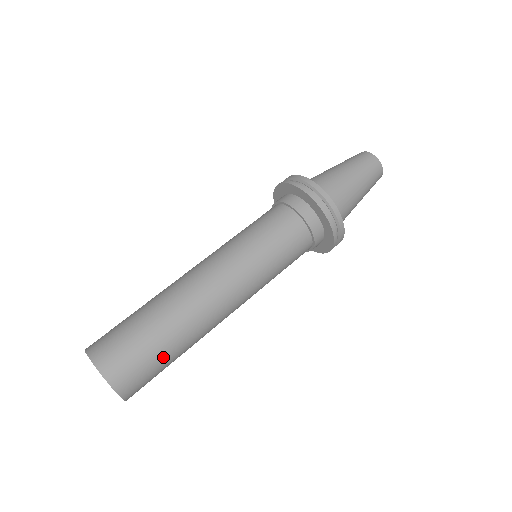
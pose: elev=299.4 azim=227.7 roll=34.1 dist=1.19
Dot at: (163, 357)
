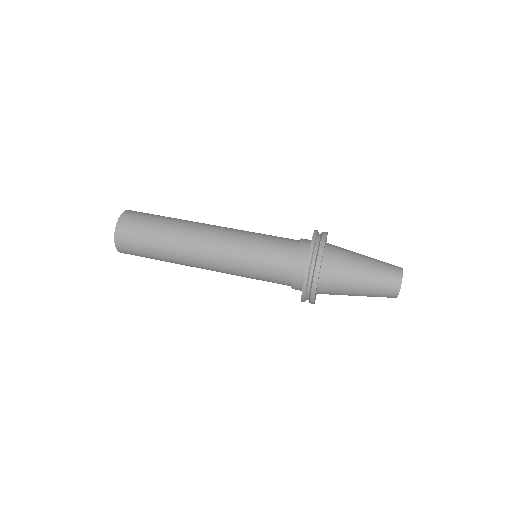
Dot at: (149, 252)
